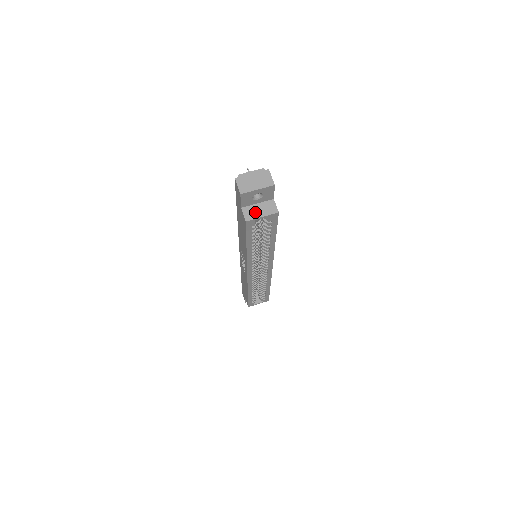
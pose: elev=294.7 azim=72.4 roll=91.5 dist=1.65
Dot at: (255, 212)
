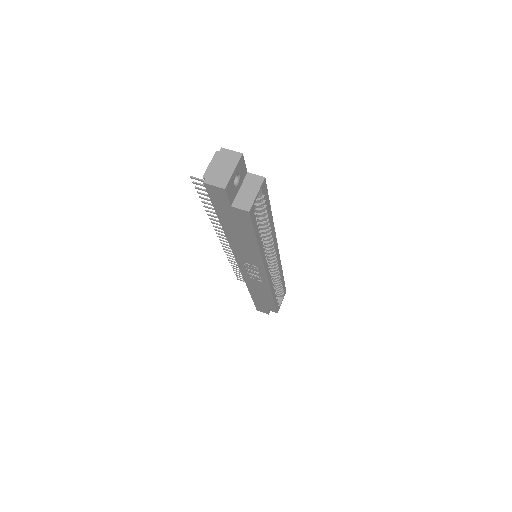
Dot at: (247, 197)
